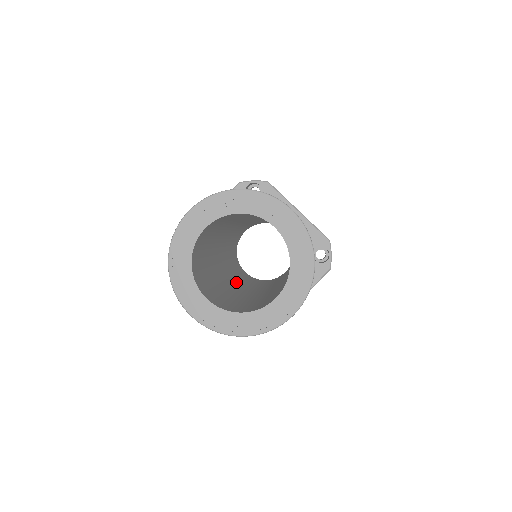
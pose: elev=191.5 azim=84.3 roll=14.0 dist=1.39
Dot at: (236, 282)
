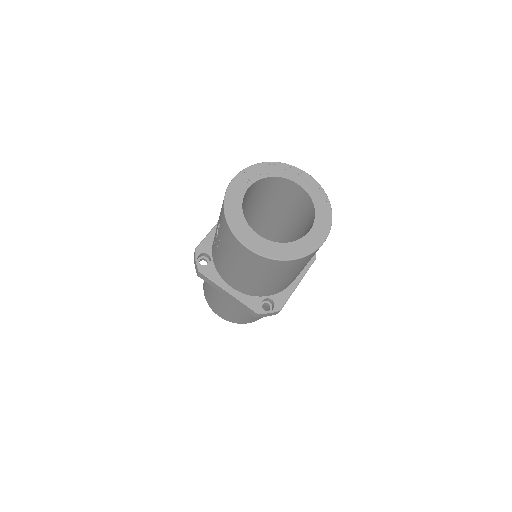
Dot at: occluded
